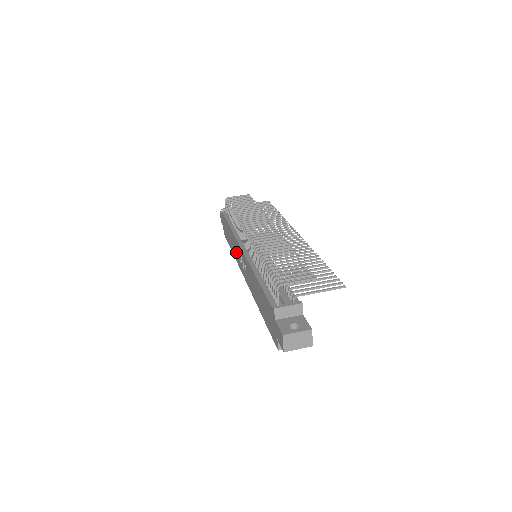
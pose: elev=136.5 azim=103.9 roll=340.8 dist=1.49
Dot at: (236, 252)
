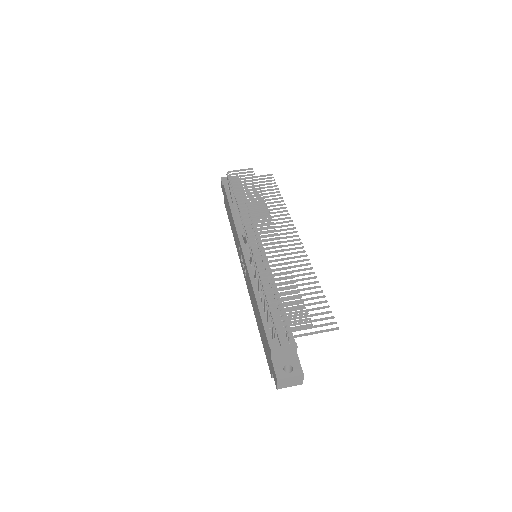
Dot at: (236, 241)
